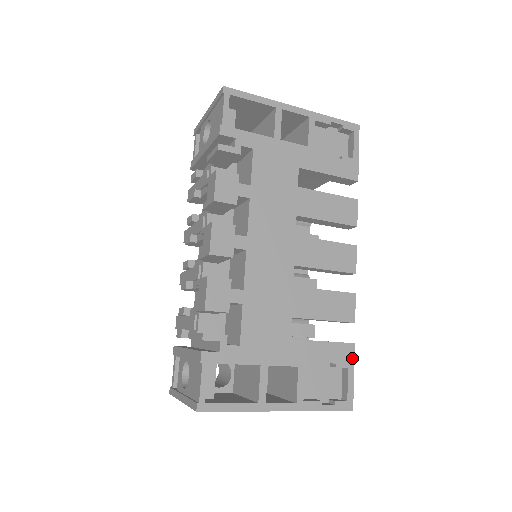
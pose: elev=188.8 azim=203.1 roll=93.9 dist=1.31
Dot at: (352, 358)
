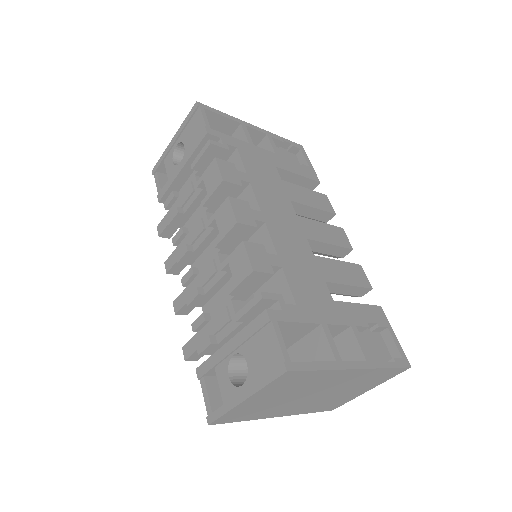
Dot at: (386, 319)
